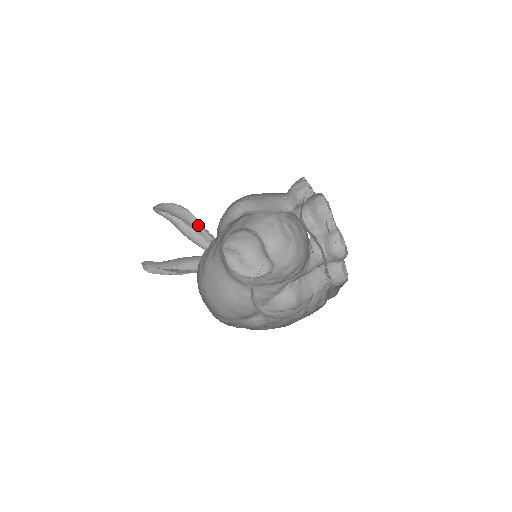
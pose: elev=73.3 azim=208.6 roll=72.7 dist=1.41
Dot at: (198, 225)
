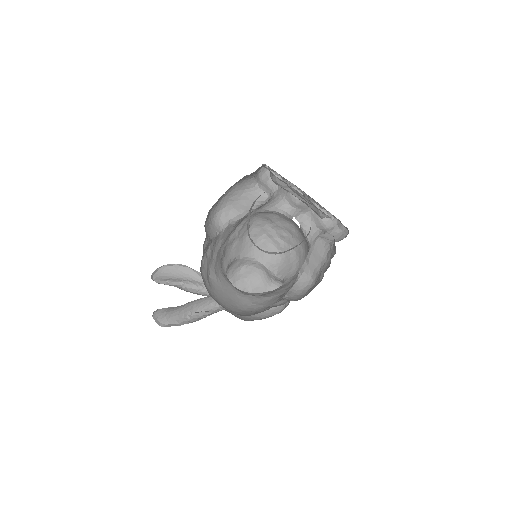
Dot at: (198, 277)
